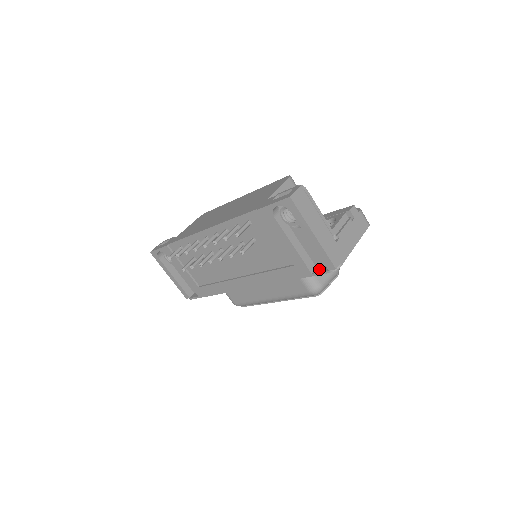
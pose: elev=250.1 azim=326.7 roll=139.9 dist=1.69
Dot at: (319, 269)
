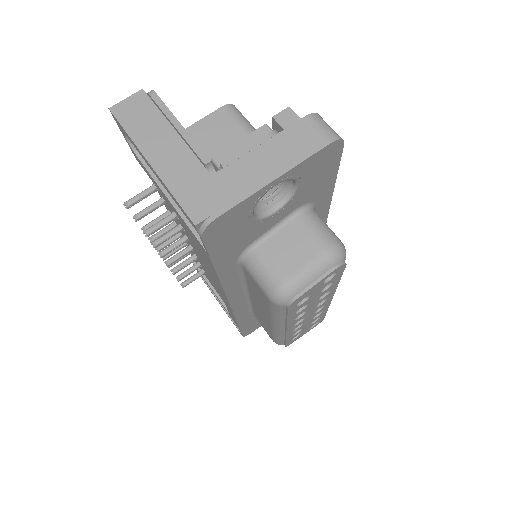
Dot at: occluded
